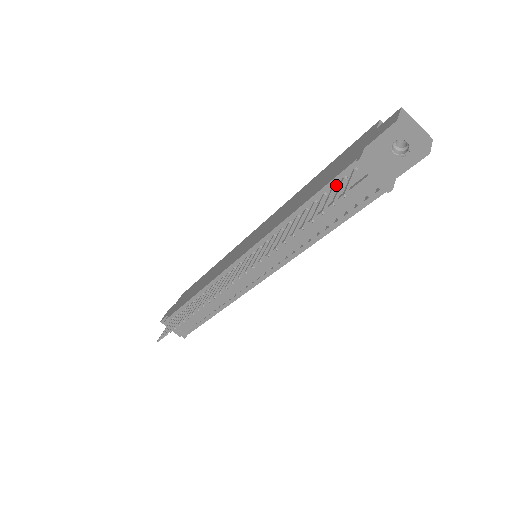
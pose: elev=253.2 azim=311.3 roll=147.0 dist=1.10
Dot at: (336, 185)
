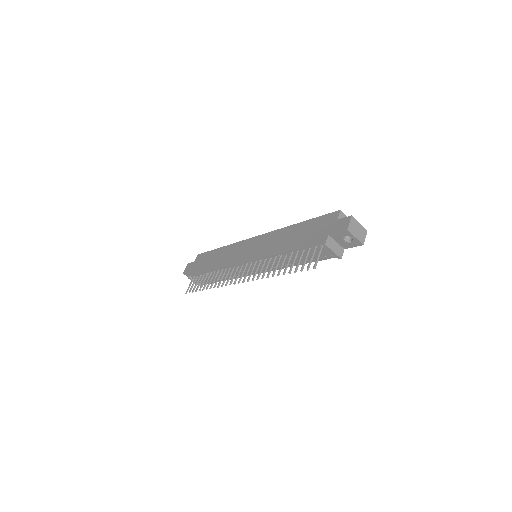
Dot at: (311, 248)
